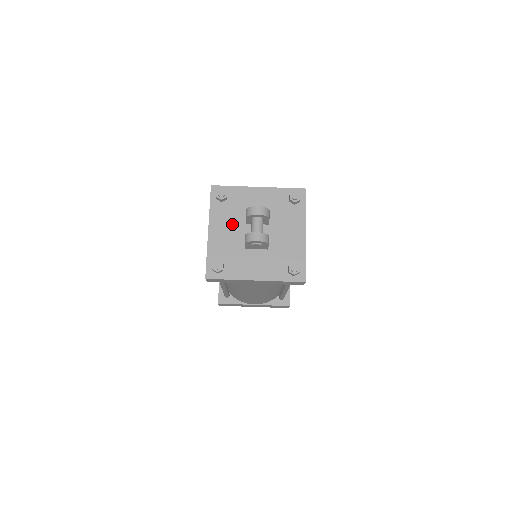
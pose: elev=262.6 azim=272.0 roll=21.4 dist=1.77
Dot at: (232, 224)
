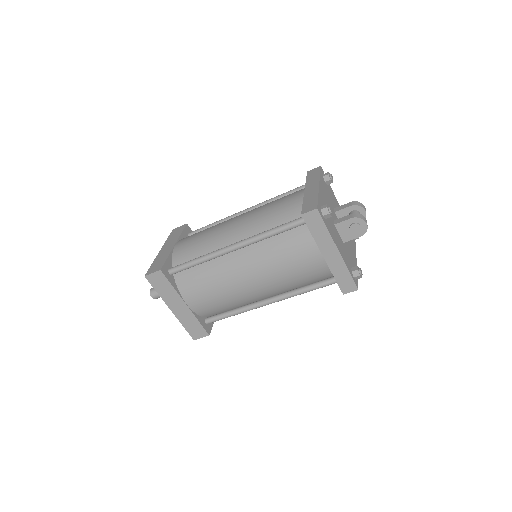
Dot at: (329, 201)
